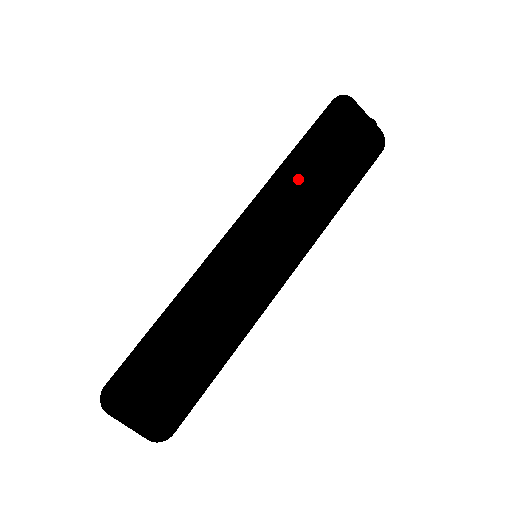
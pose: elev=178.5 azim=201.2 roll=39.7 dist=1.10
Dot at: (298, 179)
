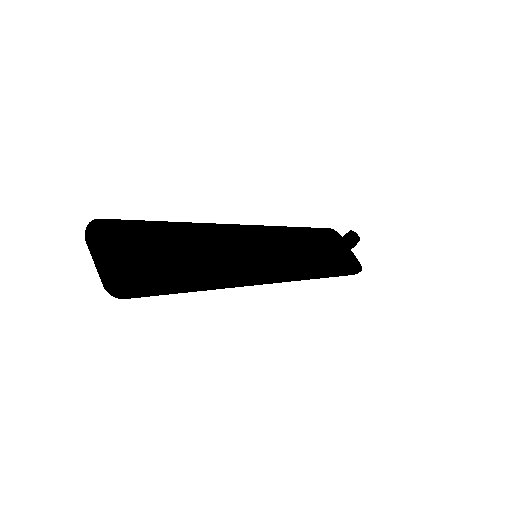
Dot at: (298, 246)
